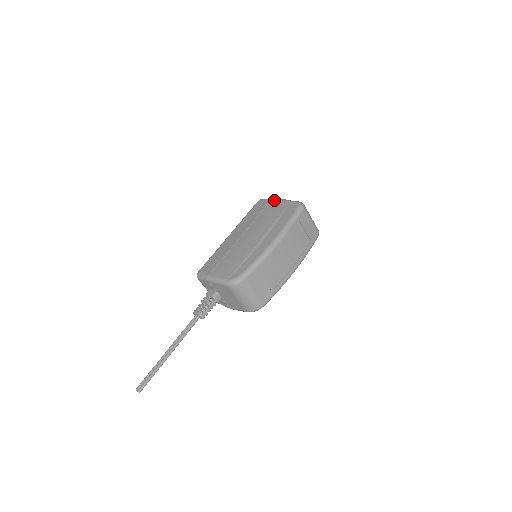
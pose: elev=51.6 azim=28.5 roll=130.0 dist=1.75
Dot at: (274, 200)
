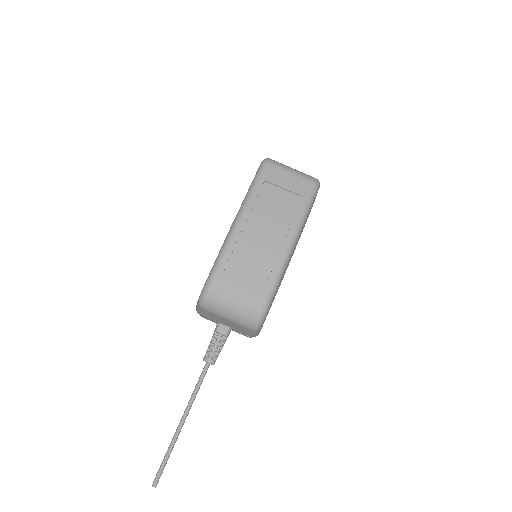
Dot at: occluded
